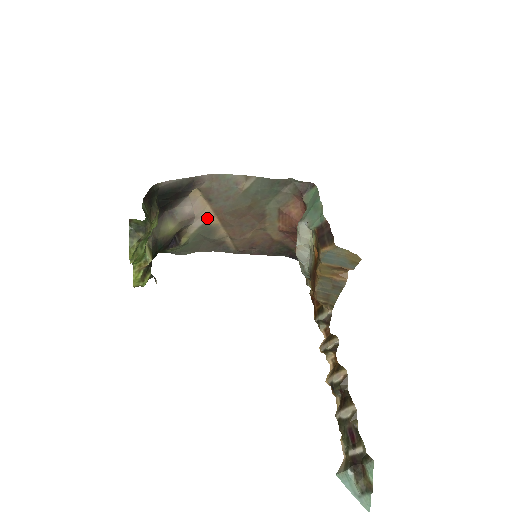
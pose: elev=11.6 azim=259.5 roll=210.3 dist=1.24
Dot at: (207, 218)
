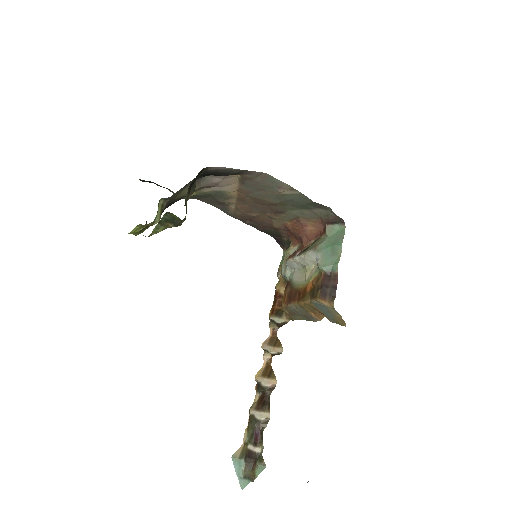
Dot at: (228, 189)
